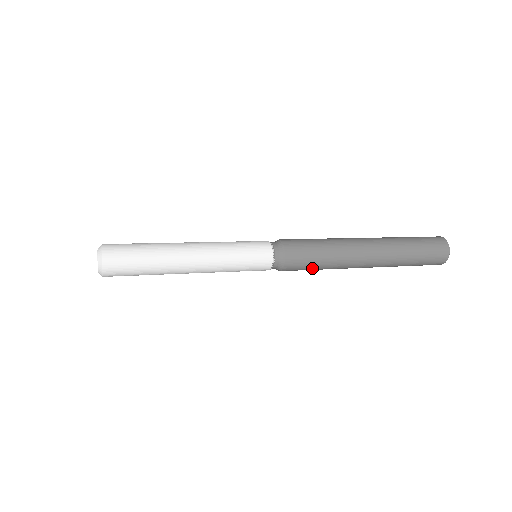
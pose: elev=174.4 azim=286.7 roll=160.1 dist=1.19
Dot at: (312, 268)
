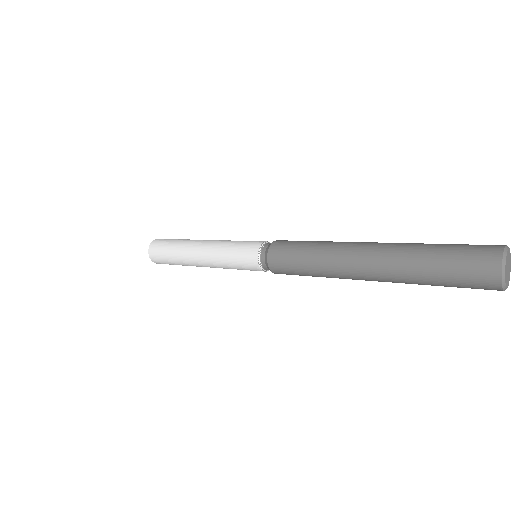
Dot at: (299, 270)
